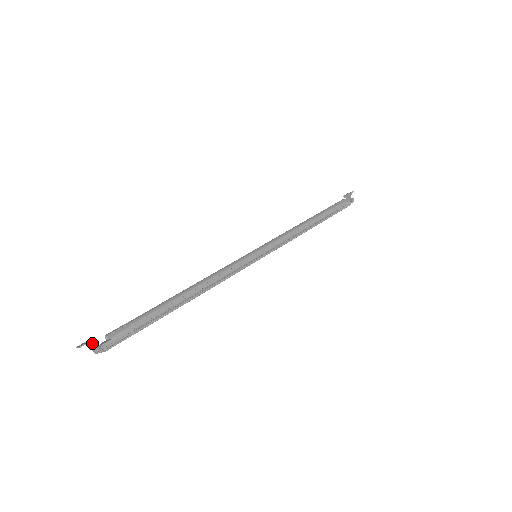
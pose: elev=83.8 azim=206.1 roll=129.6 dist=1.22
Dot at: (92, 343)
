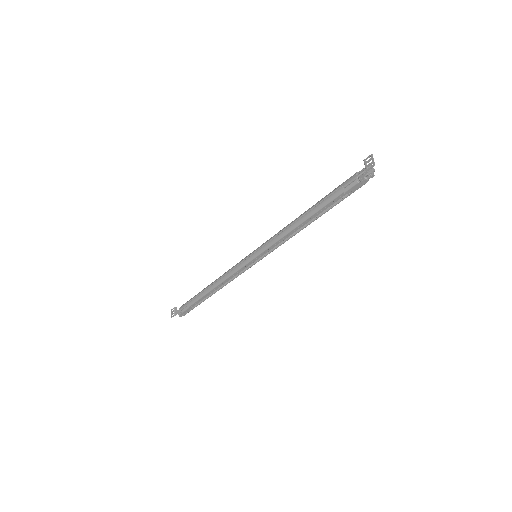
Dot at: (175, 315)
